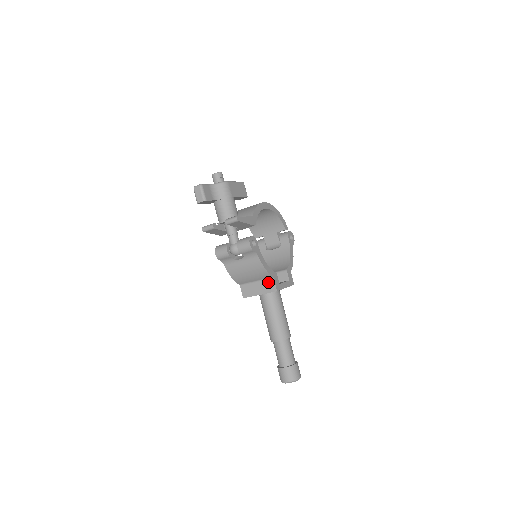
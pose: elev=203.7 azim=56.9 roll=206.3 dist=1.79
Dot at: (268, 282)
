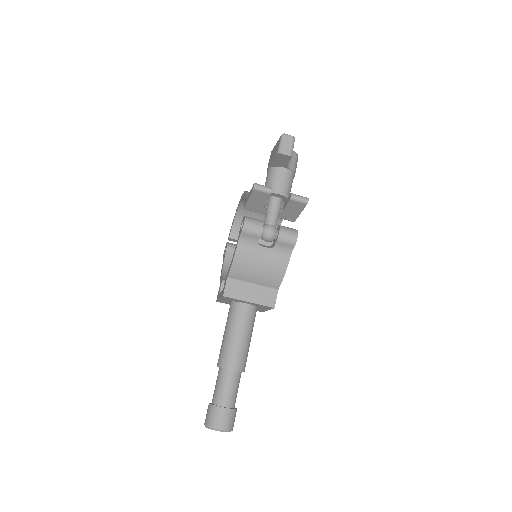
Dot at: (268, 292)
